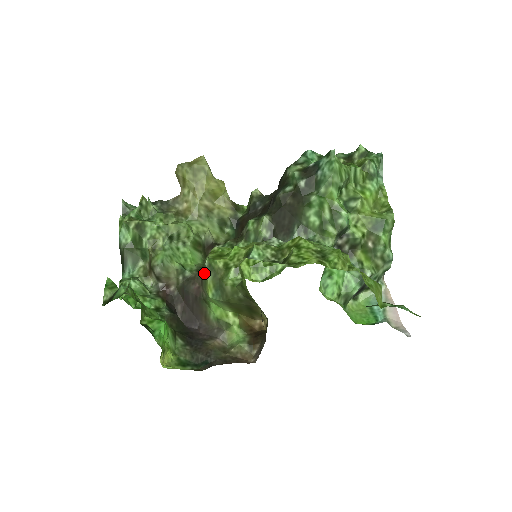
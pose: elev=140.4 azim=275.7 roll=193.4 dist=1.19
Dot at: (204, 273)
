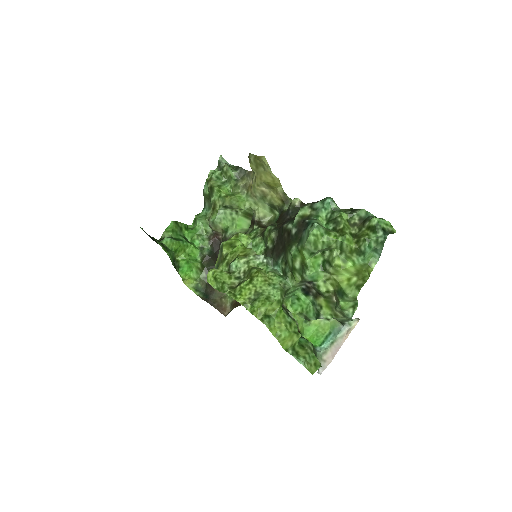
Dot at: occluded
